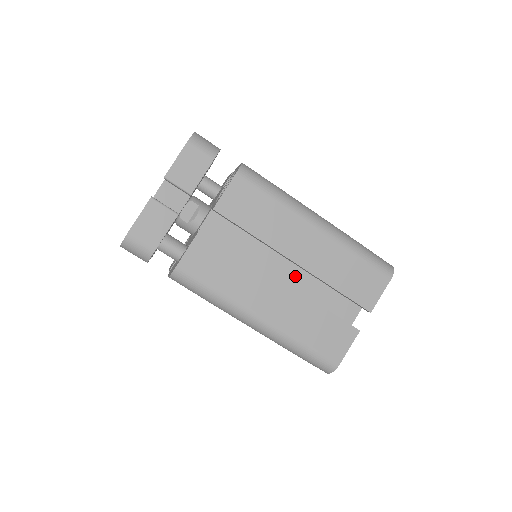
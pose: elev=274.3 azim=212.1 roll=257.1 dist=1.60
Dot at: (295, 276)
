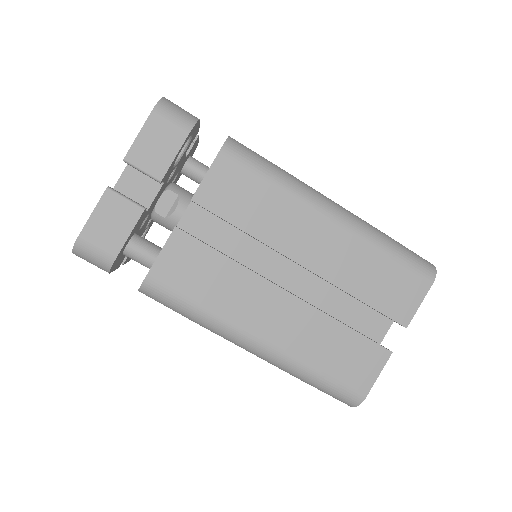
Dot at: (305, 282)
